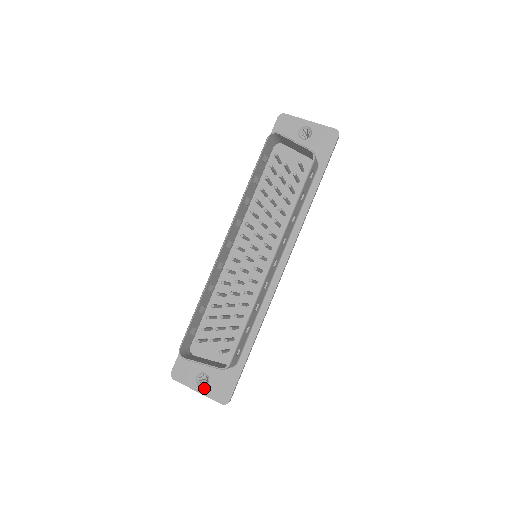
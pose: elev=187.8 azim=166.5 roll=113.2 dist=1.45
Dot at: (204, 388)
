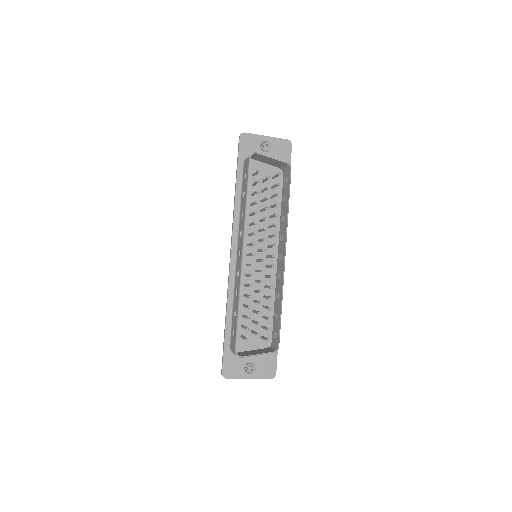
Dot at: (253, 374)
